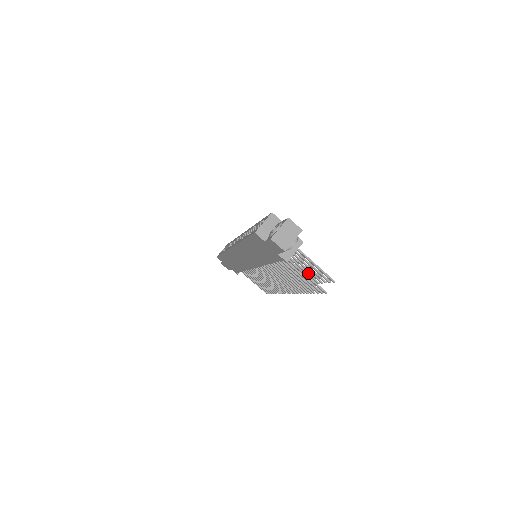
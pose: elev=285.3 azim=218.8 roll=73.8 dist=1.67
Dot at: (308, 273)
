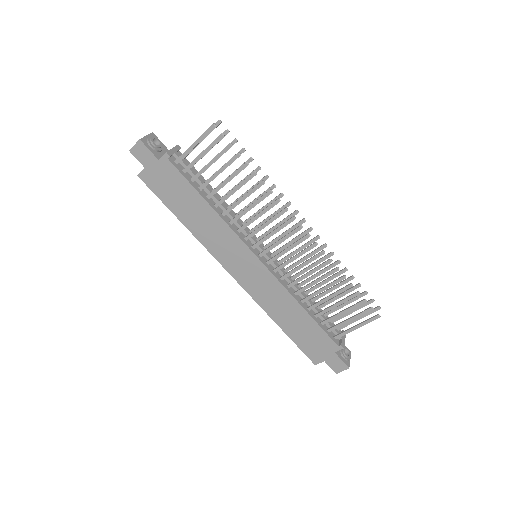
Dot at: (238, 168)
